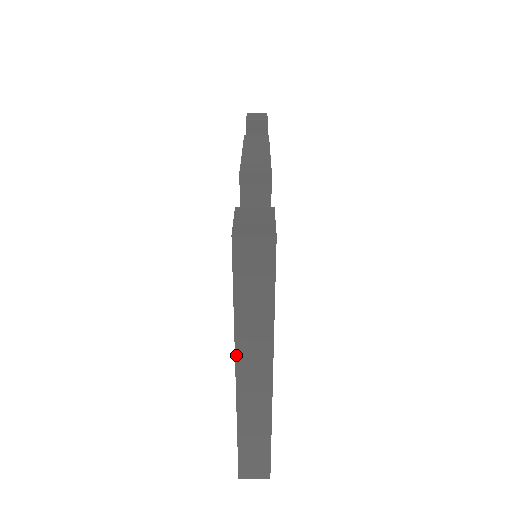
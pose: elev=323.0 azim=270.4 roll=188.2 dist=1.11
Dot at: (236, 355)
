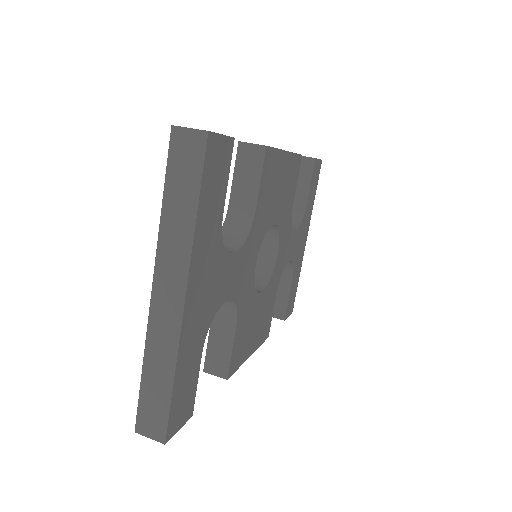
Dot at: (156, 262)
